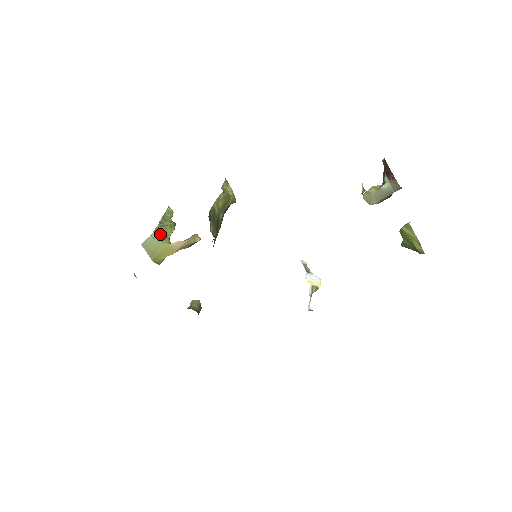
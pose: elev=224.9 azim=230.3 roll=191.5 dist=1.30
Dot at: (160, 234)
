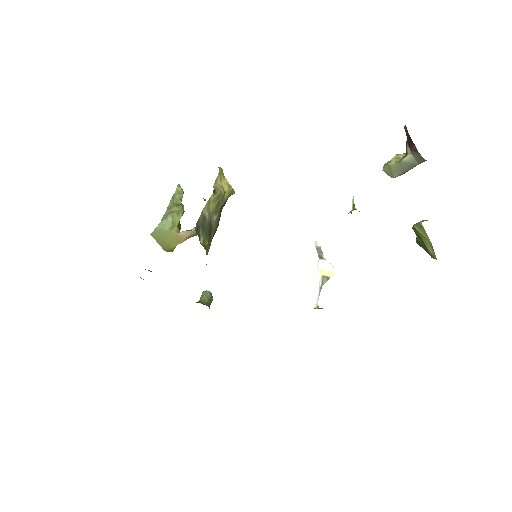
Dot at: (167, 223)
